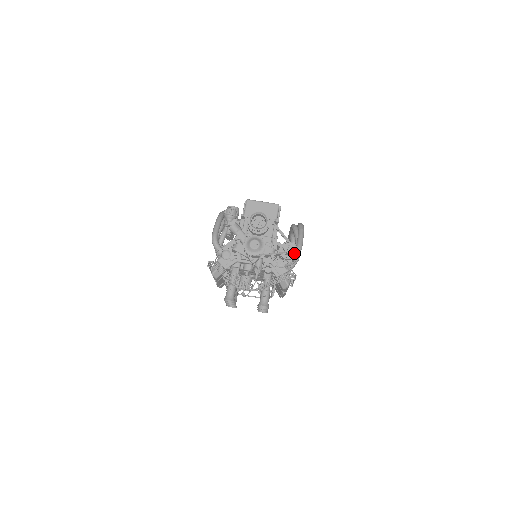
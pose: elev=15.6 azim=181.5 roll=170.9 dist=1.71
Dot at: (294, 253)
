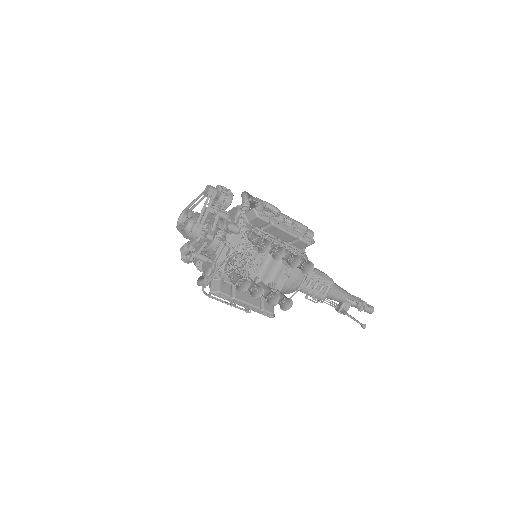
Dot at: (220, 190)
